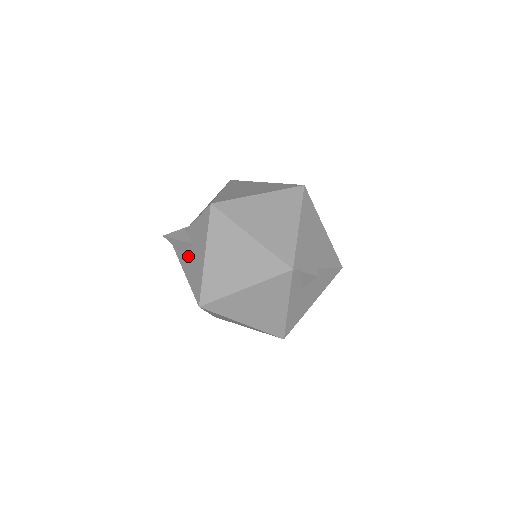
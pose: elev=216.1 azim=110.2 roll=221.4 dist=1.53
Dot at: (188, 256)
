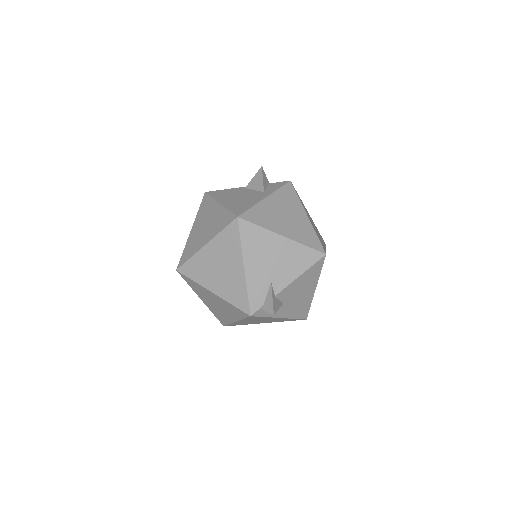
Dot at: occluded
